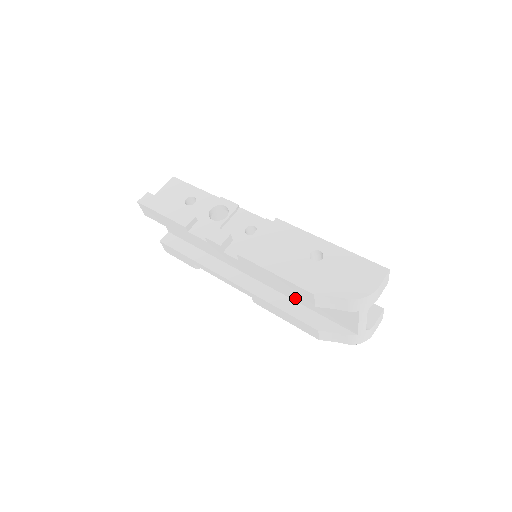
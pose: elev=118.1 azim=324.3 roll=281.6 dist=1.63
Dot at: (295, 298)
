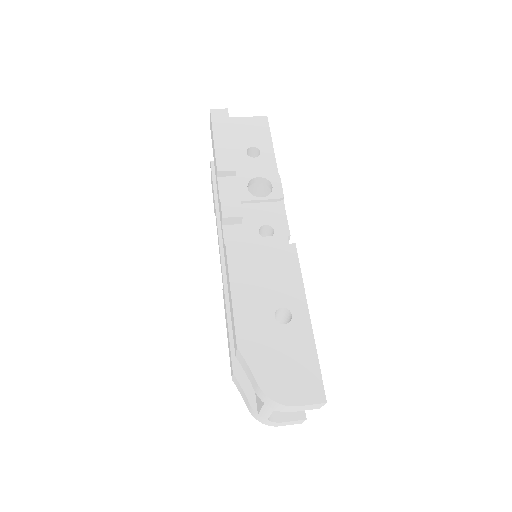
Dot at: occluded
